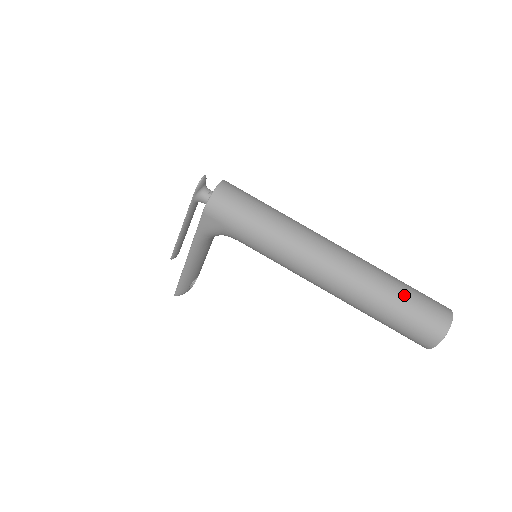
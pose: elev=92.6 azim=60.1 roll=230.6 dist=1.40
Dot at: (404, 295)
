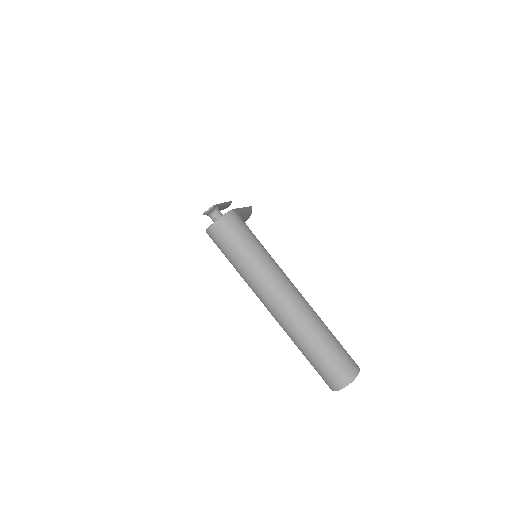
Dot at: (317, 356)
